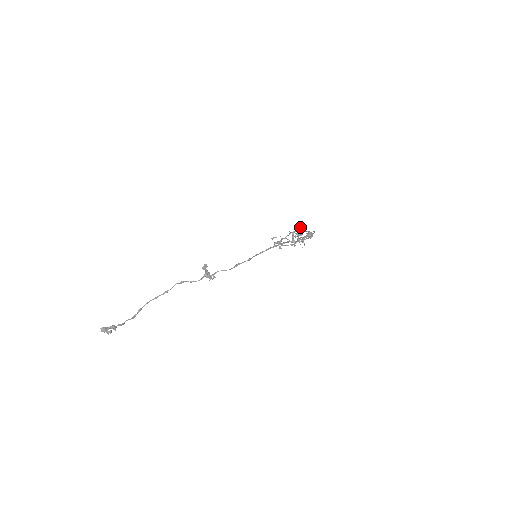
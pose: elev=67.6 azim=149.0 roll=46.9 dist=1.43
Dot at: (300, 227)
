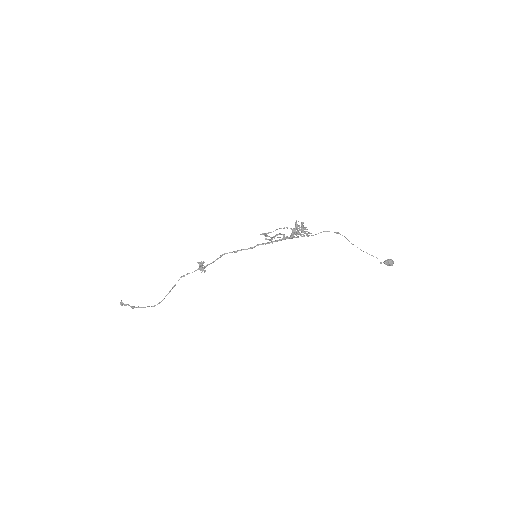
Dot at: (296, 221)
